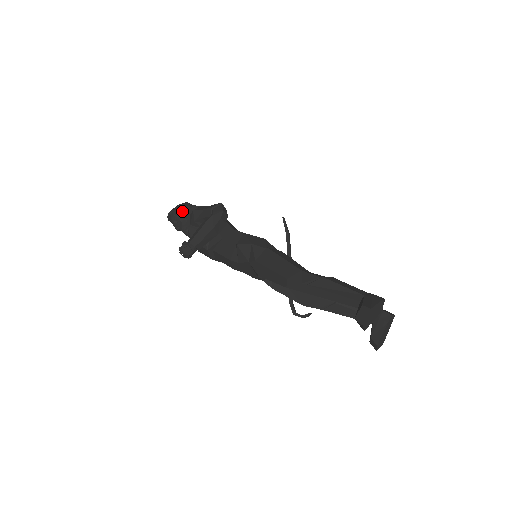
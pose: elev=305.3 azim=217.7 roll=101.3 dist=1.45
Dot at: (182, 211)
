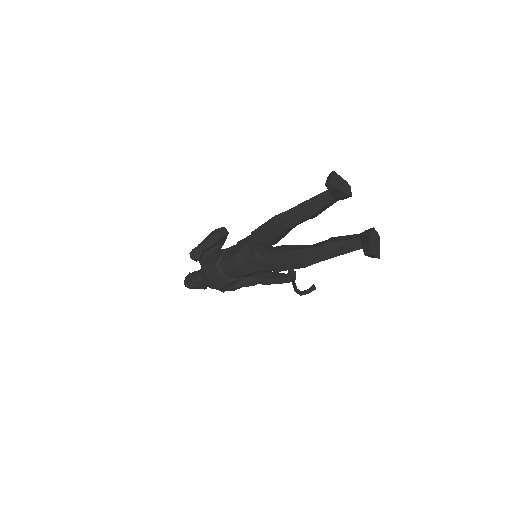
Dot at: (196, 271)
